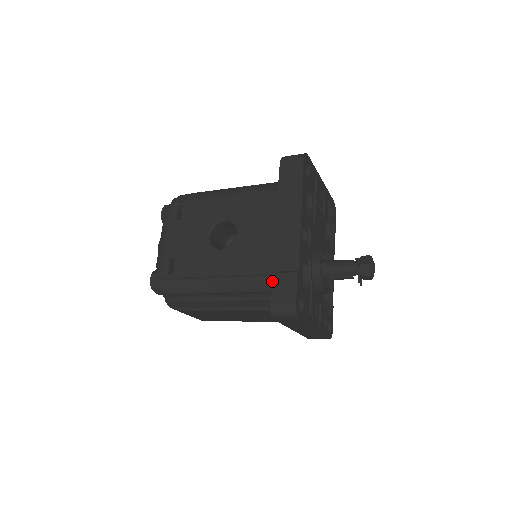
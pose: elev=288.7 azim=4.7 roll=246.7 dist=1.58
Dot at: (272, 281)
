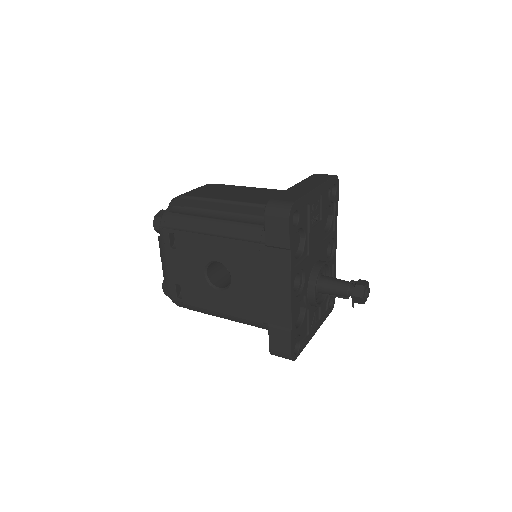
Dot at: (269, 333)
